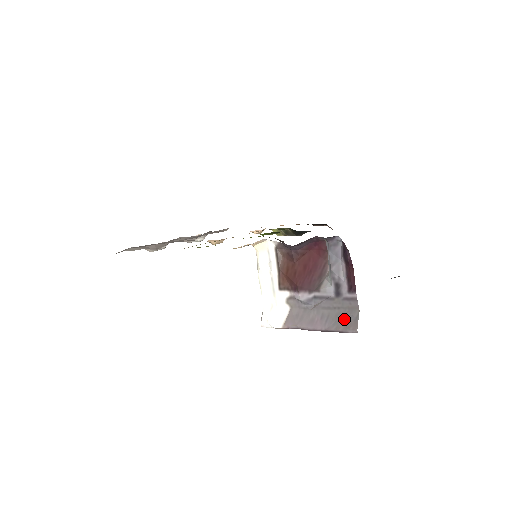
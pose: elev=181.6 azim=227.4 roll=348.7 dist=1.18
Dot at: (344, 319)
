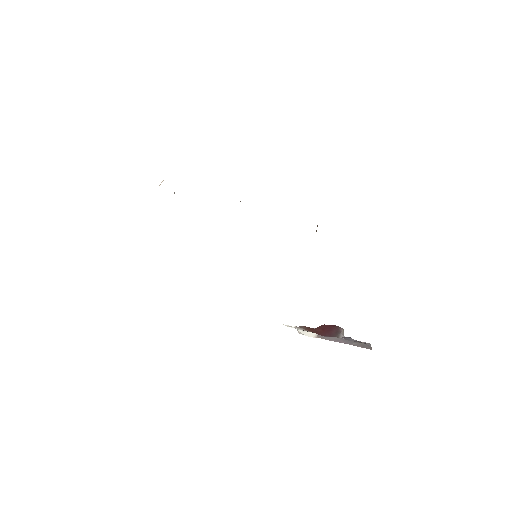
Dot at: (361, 344)
